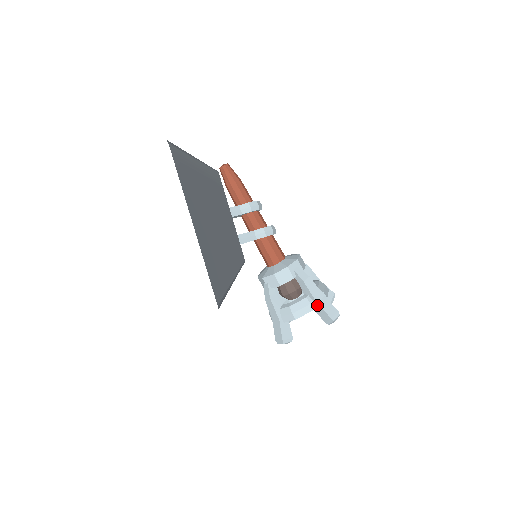
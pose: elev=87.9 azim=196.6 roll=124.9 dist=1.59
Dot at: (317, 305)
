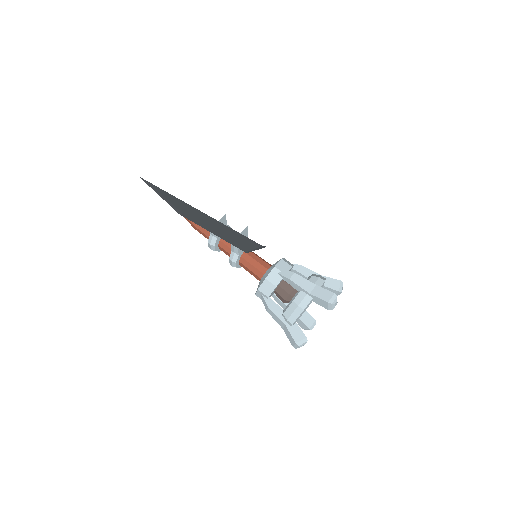
Dot at: occluded
